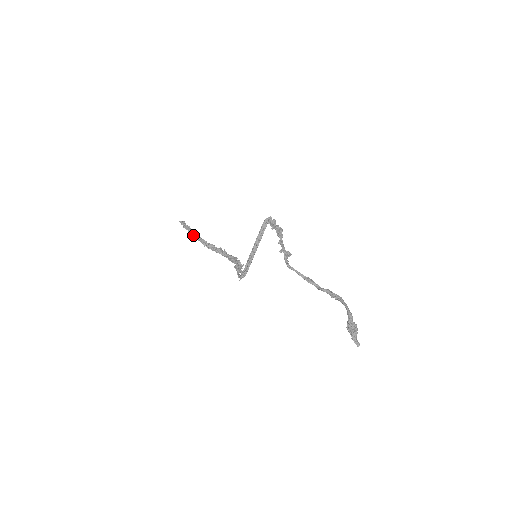
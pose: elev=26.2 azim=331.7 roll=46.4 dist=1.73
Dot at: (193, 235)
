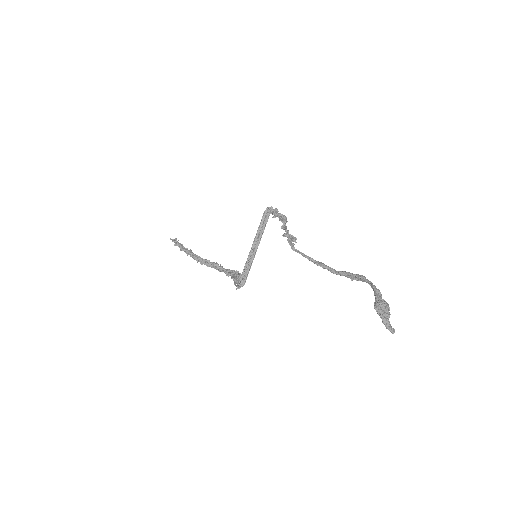
Dot at: (185, 252)
